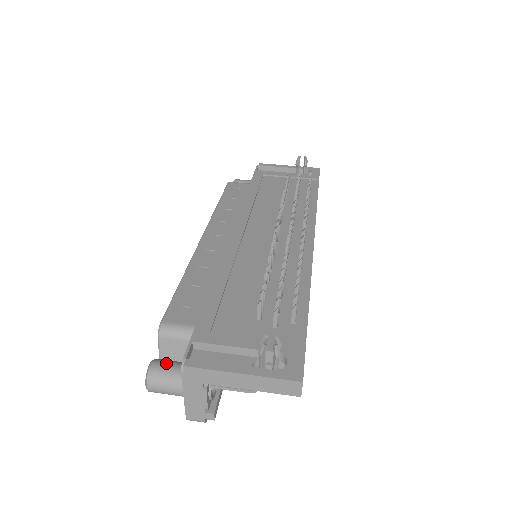
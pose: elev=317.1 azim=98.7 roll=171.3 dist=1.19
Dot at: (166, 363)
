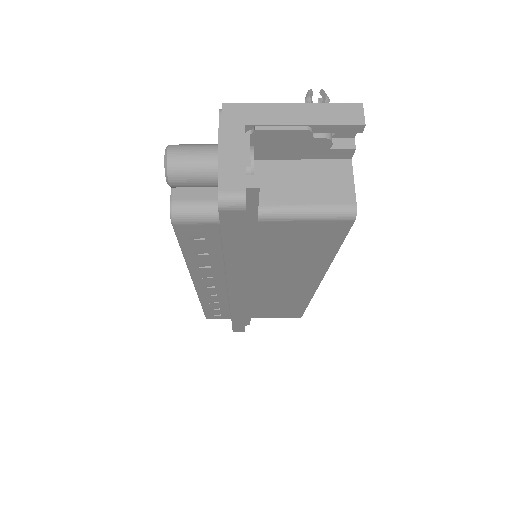
Dot at: occluded
